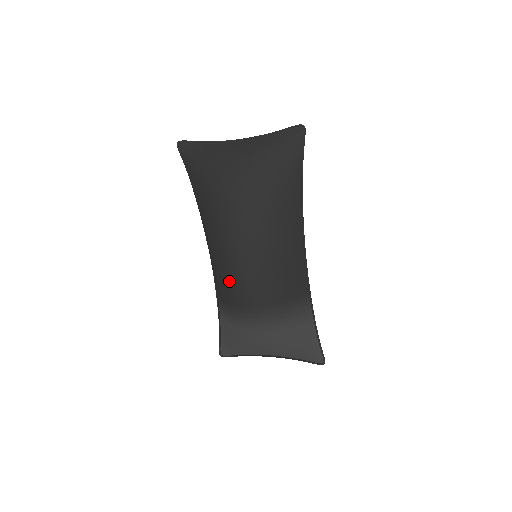
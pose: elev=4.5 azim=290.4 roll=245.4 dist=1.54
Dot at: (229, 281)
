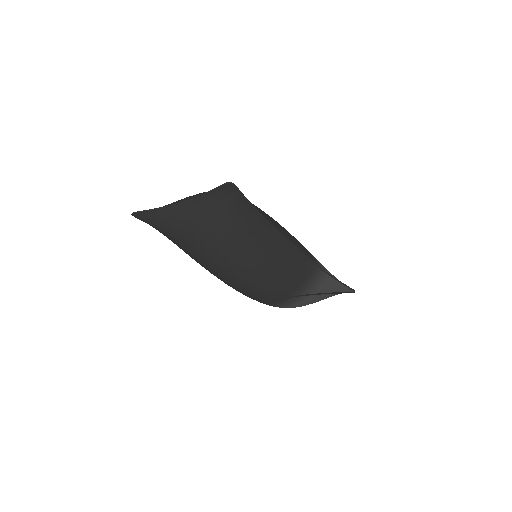
Dot at: (245, 295)
